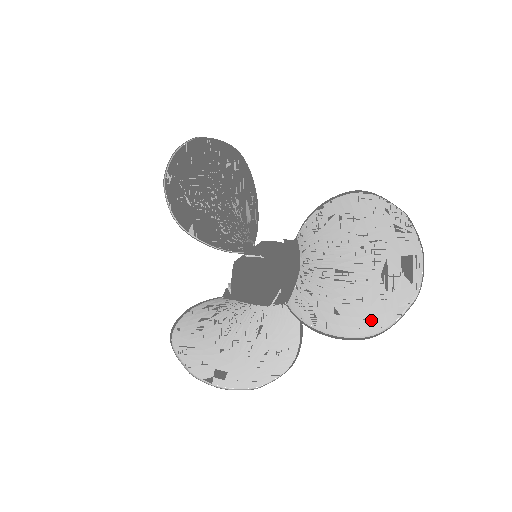
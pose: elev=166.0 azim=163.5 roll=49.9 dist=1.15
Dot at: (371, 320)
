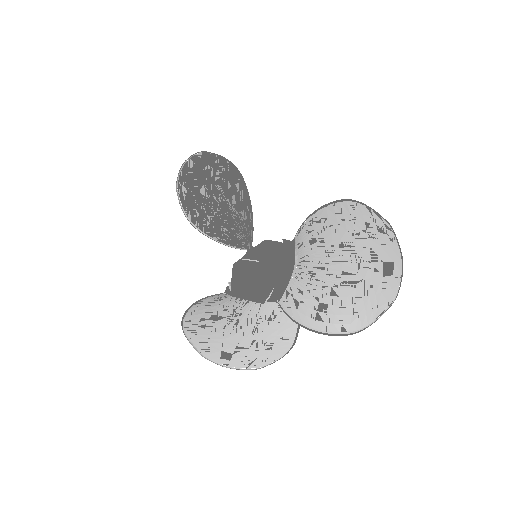
Dot at: (353, 319)
